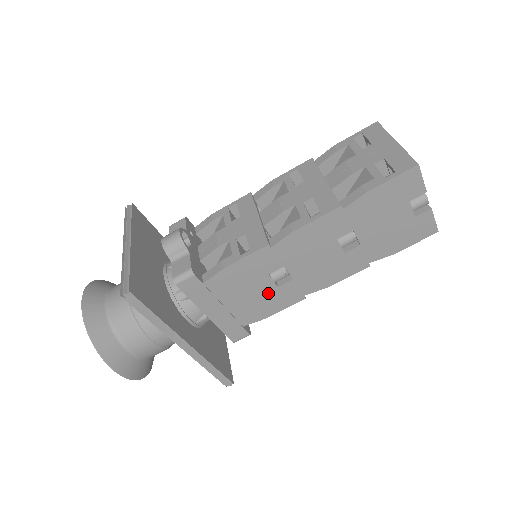
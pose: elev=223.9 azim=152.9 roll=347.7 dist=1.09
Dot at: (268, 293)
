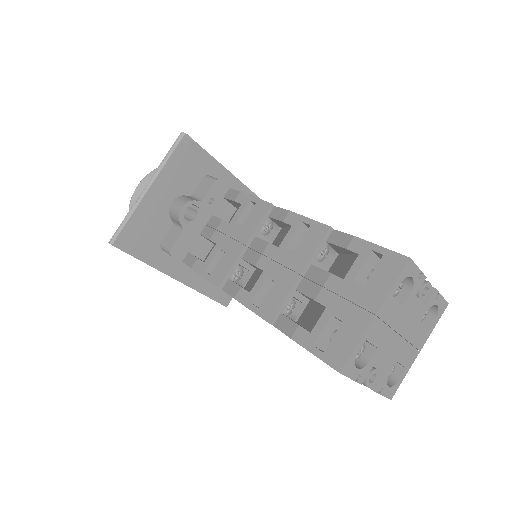
Dot at: occluded
